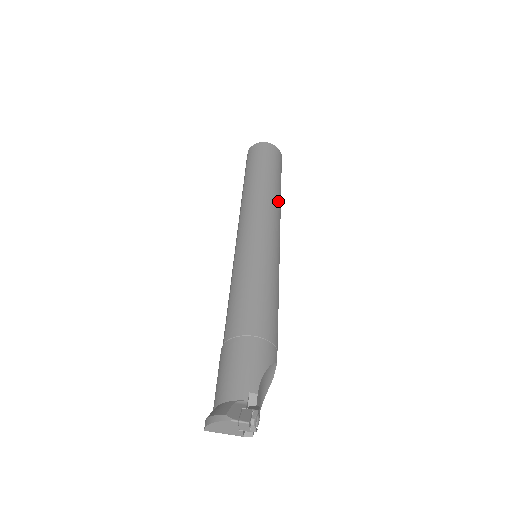
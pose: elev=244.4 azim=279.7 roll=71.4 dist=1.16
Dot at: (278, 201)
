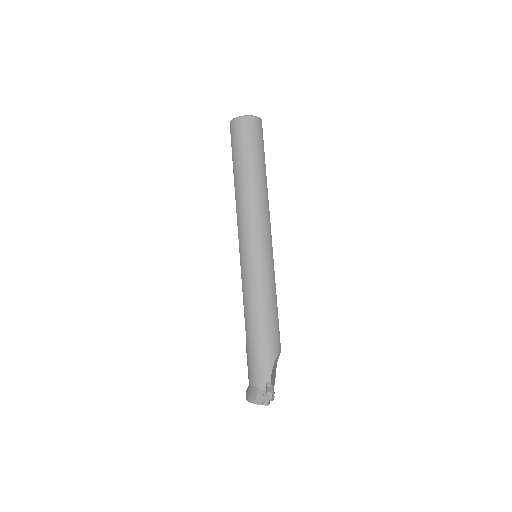
Dot at: (265, 196)
